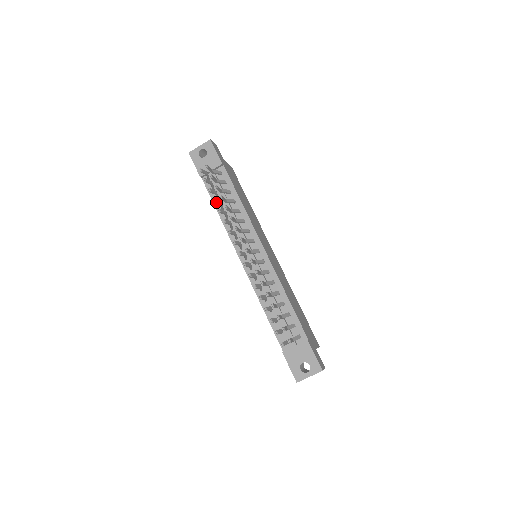
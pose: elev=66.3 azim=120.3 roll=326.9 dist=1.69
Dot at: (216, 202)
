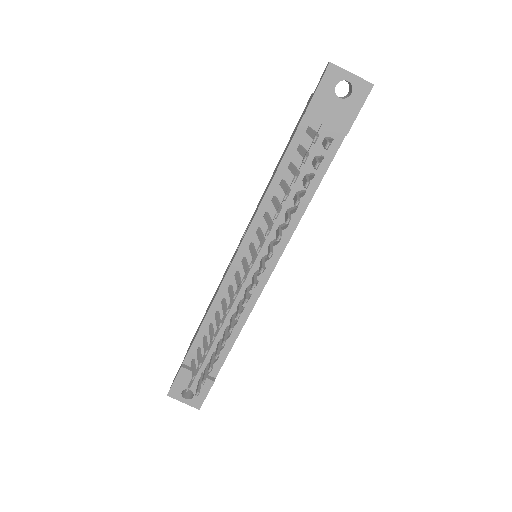
Dot at: (285, 199)
